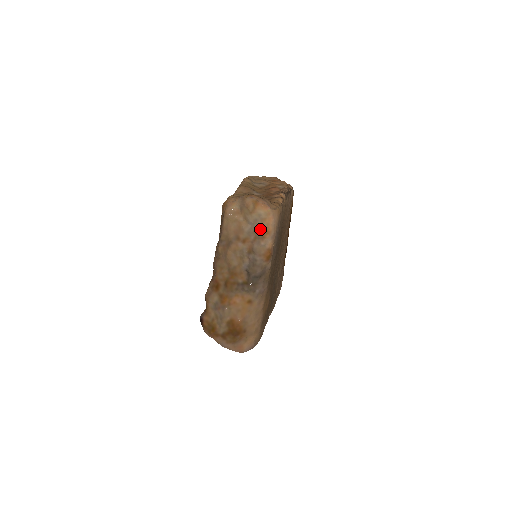
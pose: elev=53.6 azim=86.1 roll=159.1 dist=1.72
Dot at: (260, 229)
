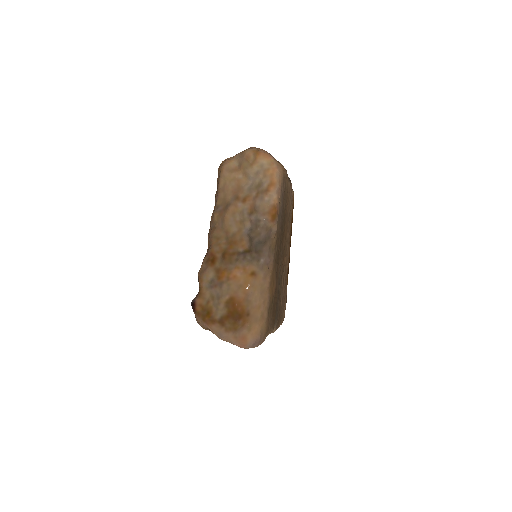
Dot at: (263, 182)
